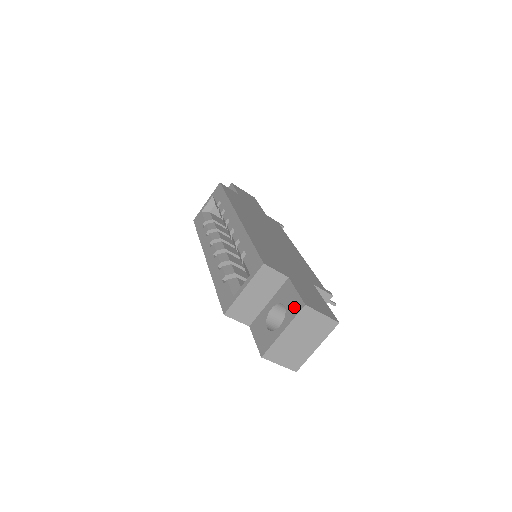
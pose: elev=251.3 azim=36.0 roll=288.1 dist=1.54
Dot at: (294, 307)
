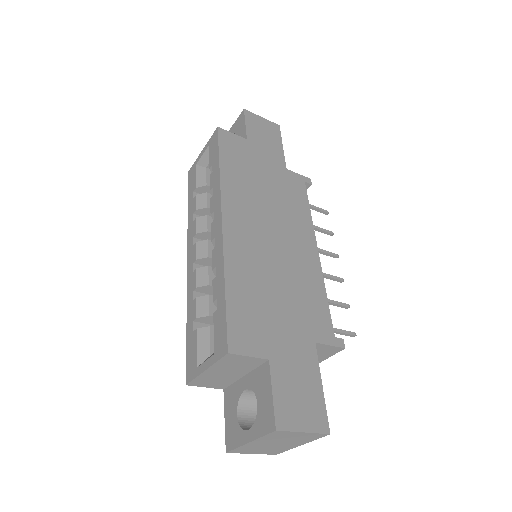
Dot at: (265, 419)
